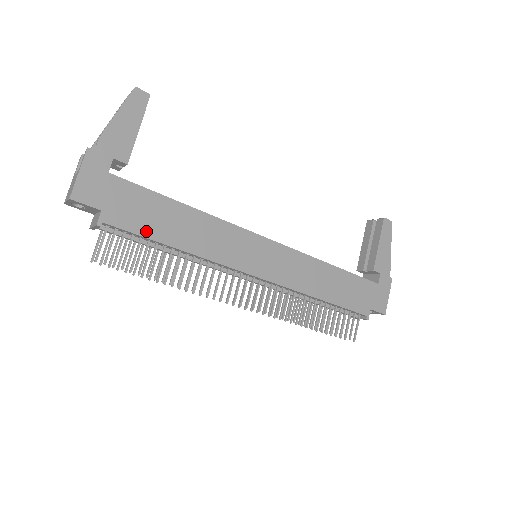
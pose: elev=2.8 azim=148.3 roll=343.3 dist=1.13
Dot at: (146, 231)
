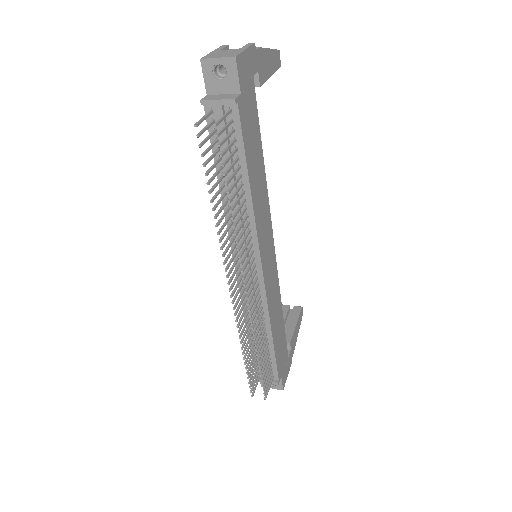
Dot at: (247, 147)
